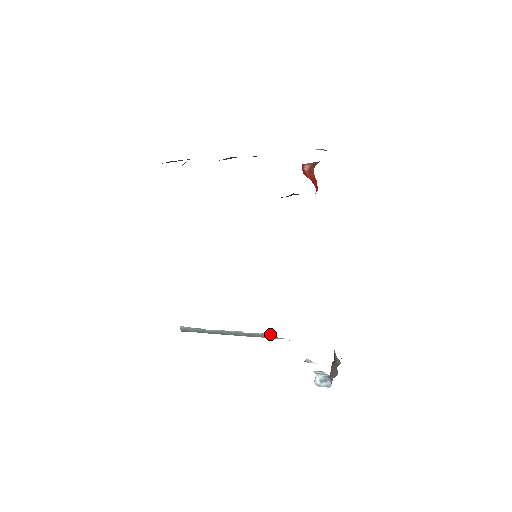
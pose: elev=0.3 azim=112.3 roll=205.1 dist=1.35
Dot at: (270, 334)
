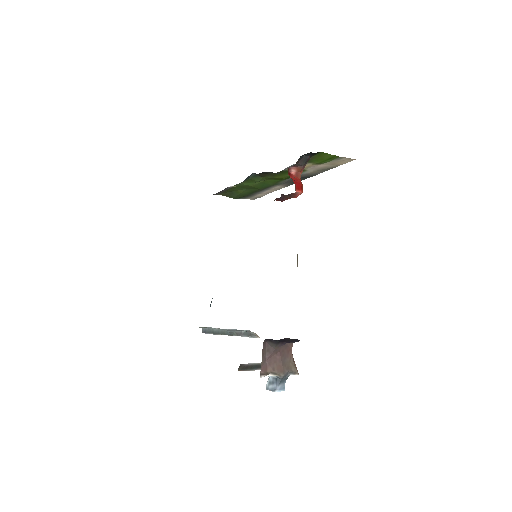
Dot at: (249, 332)
